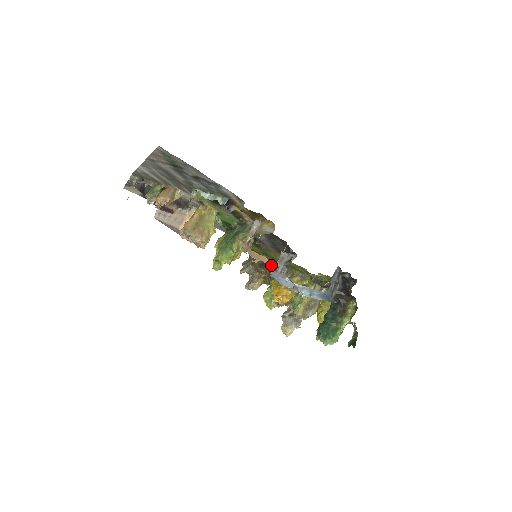
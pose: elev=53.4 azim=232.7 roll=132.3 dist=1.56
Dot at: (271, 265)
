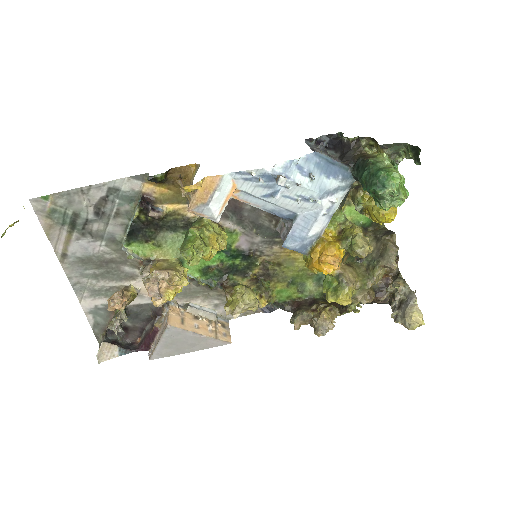
Dot at: (323, 299)
